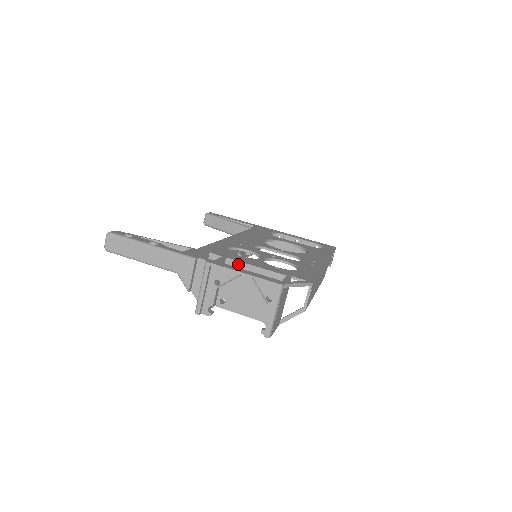
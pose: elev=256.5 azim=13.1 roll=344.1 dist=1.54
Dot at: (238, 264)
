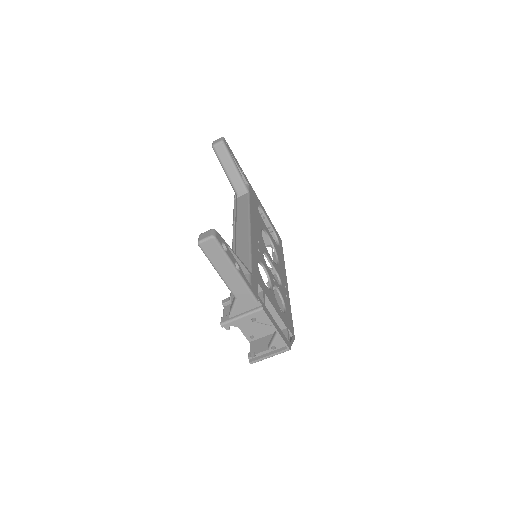
Dot at: (267, 302)
